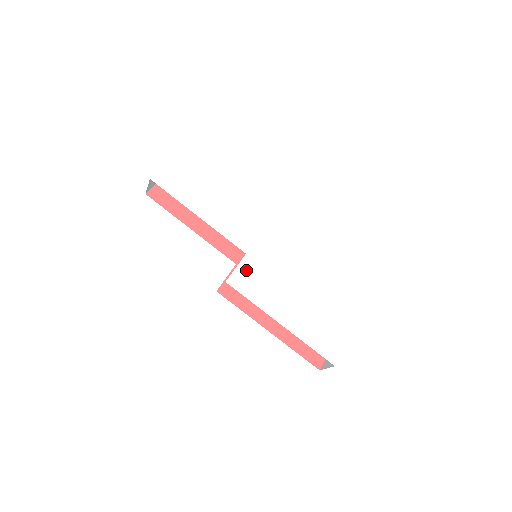
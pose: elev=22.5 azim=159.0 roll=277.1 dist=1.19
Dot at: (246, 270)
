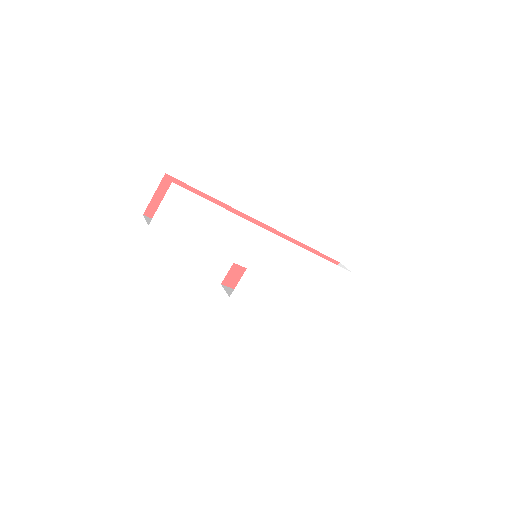
Dot at: (247, 282)
